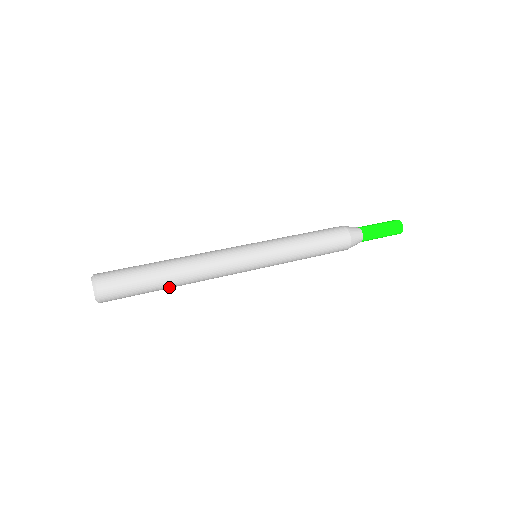
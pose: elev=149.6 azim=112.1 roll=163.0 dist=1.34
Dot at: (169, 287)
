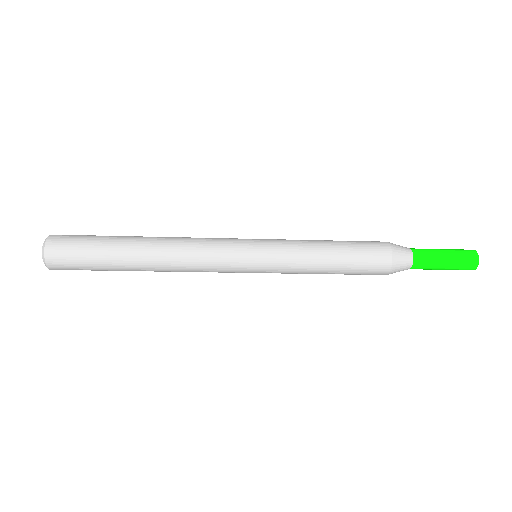
Dot at: (134, 268)
